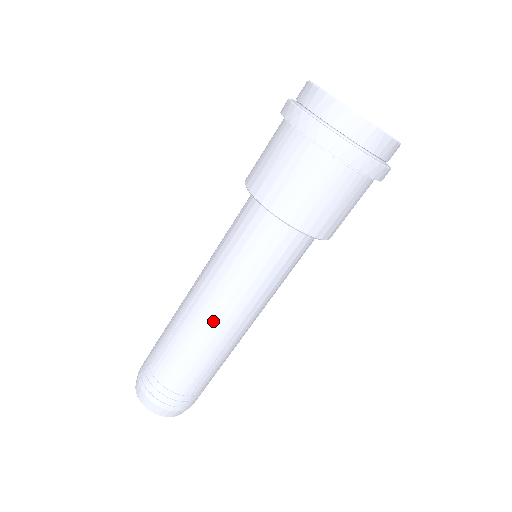
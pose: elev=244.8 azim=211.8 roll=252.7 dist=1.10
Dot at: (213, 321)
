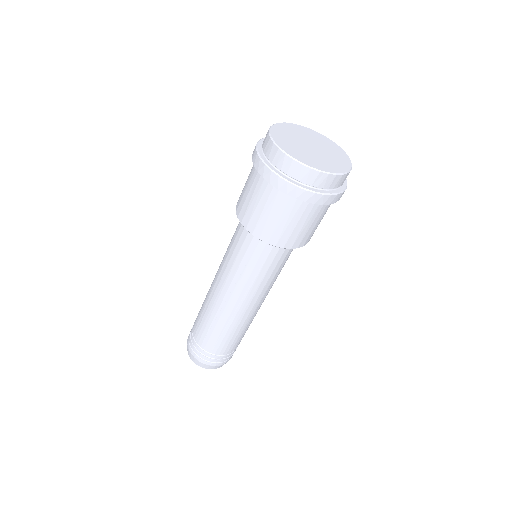
Dot at: (255, 310)
